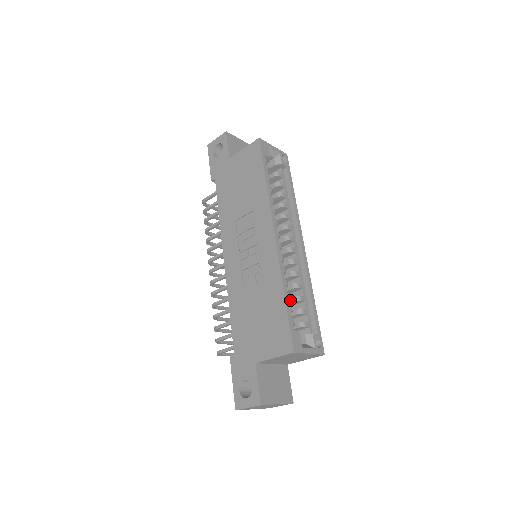
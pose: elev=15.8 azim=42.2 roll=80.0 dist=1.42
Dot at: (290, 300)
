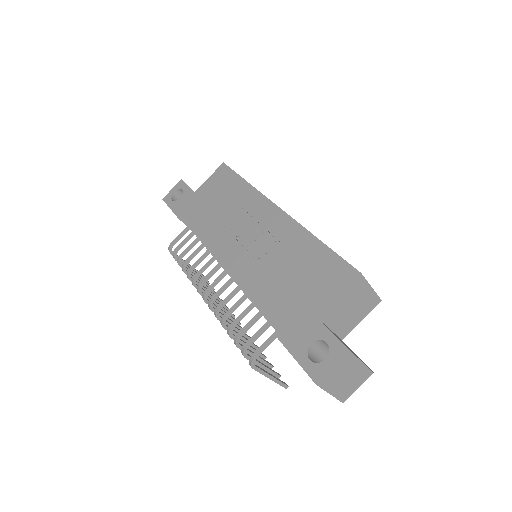
Dot at: occluded
